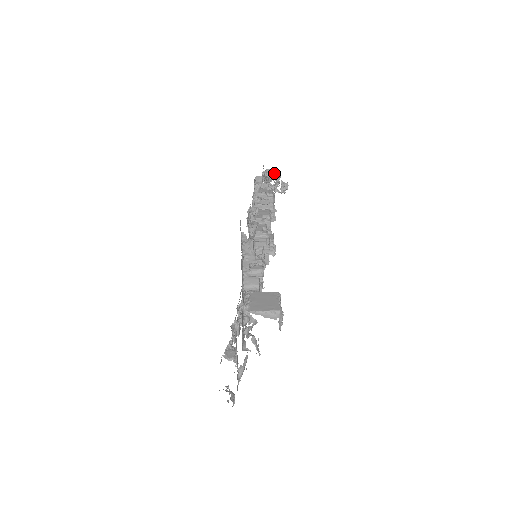
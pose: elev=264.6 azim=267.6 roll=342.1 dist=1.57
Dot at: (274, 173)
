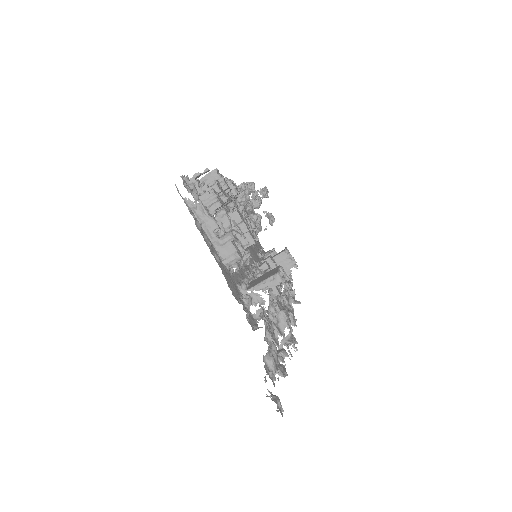
Dot at: occluded
